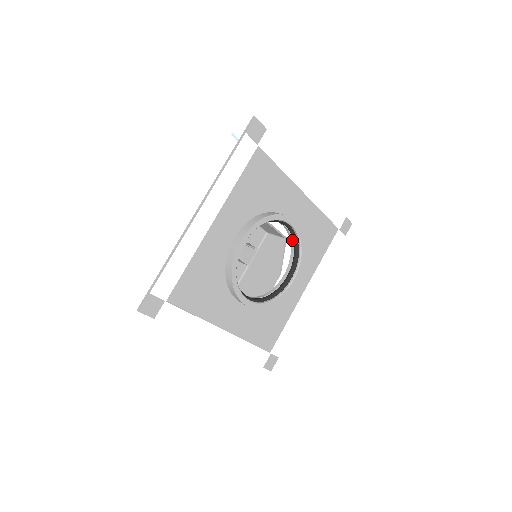
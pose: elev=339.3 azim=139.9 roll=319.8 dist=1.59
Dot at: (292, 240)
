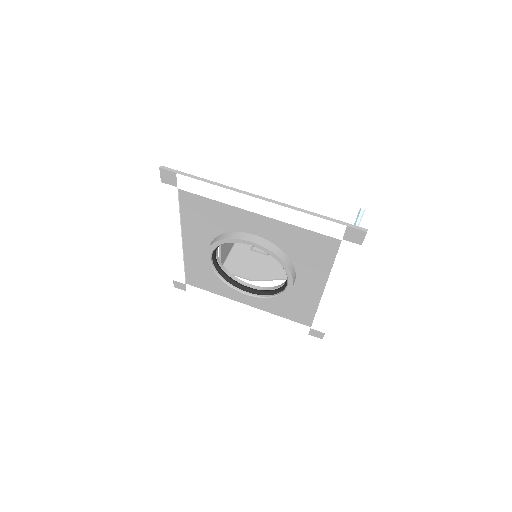
Dot at: (280, 286)
